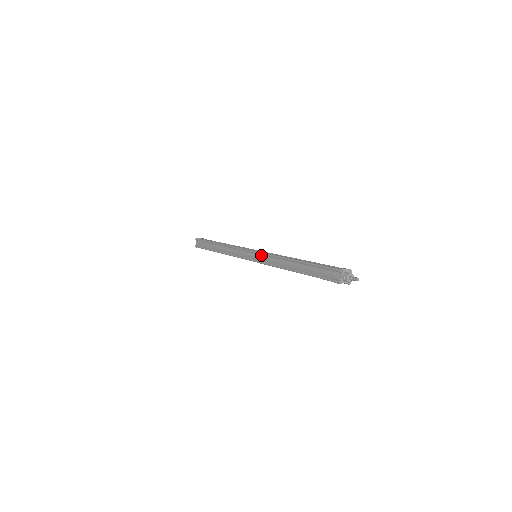
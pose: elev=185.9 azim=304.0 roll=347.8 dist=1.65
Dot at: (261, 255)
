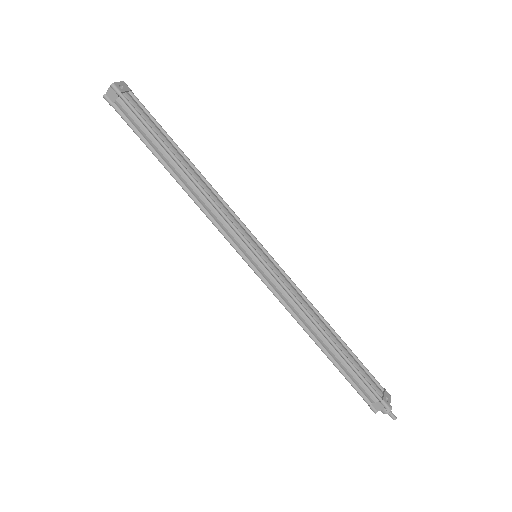
Dot at: (273, 277)
